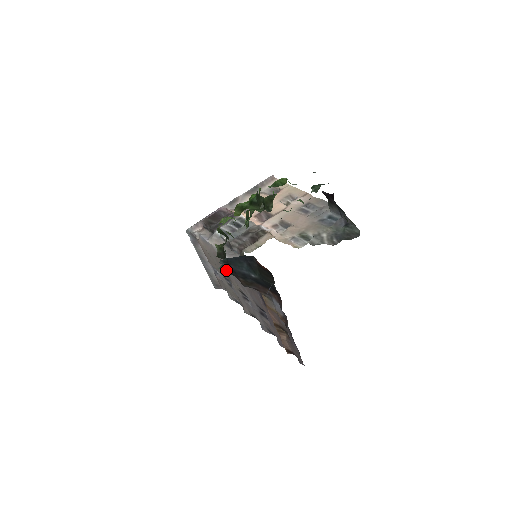
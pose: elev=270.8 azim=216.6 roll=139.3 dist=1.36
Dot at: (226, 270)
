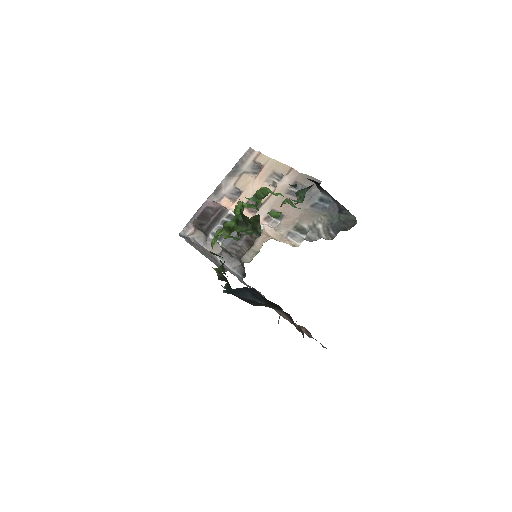
Dot at: occluded
